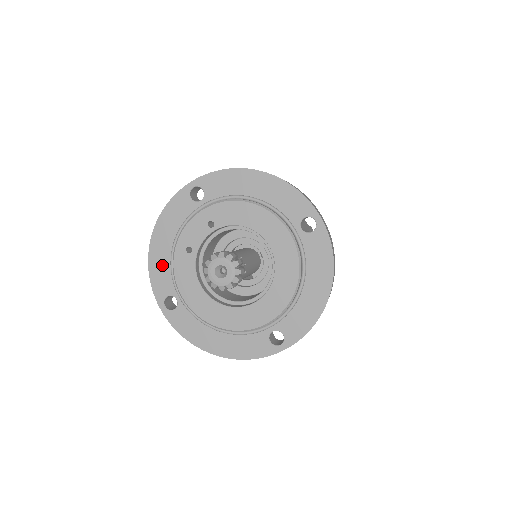
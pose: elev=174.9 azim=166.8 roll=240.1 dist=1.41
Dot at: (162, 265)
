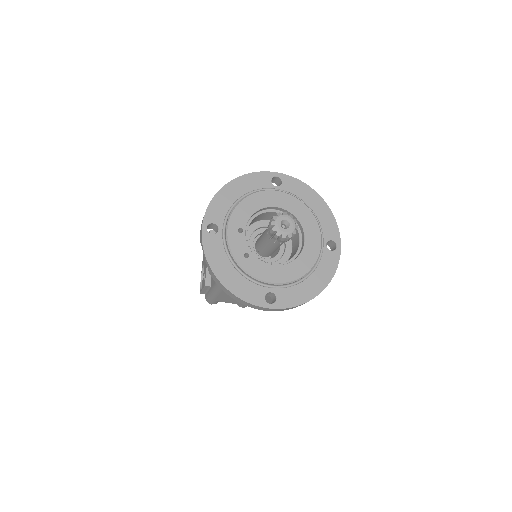
Dot at: (242, 285)
